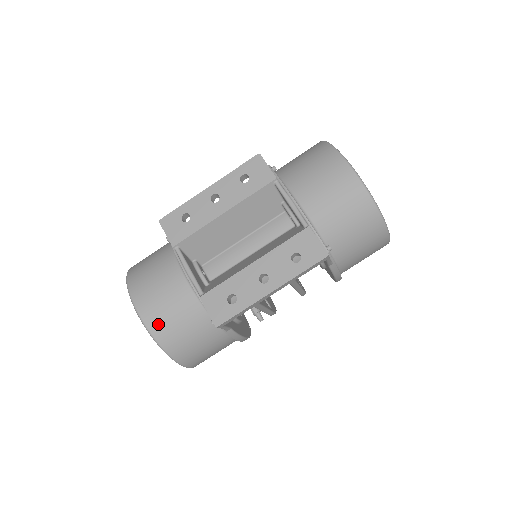
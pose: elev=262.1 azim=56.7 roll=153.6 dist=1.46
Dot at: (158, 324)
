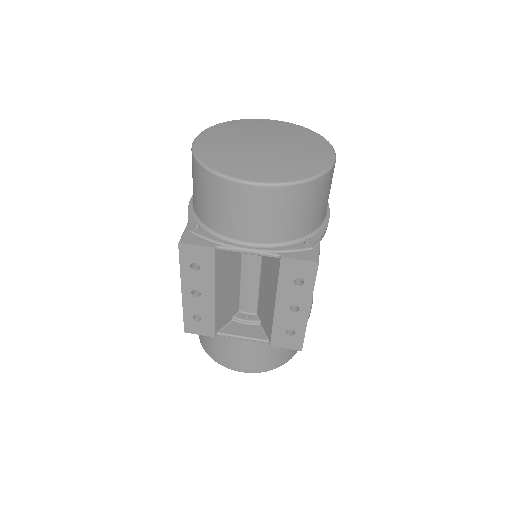
Dot at: (264, 366)
